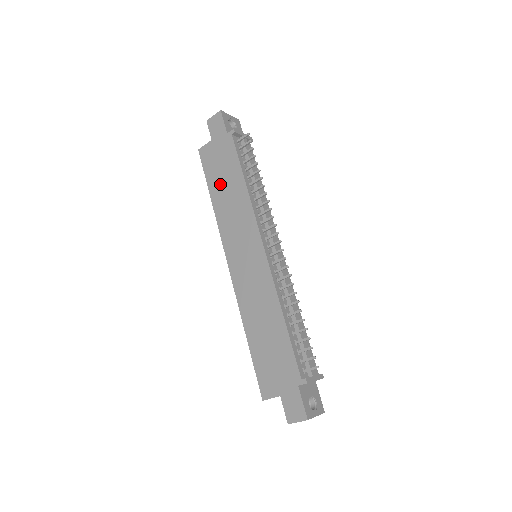
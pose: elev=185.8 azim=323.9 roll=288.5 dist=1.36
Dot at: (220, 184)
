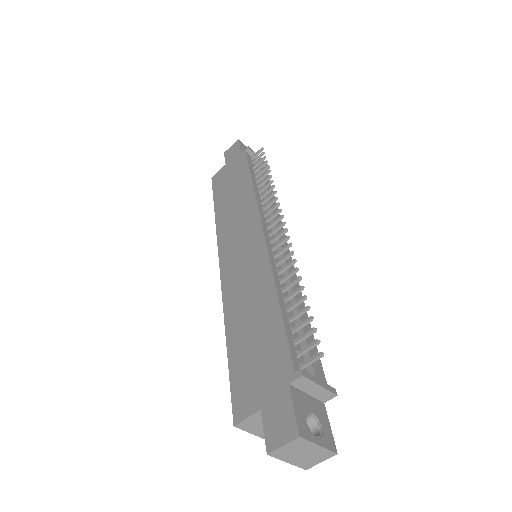
Dot at: (226, 195)
